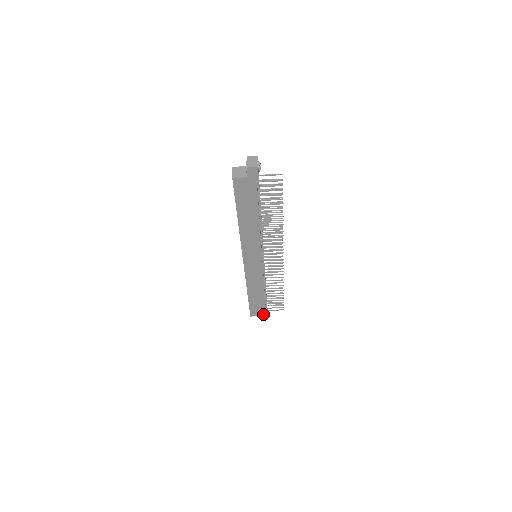
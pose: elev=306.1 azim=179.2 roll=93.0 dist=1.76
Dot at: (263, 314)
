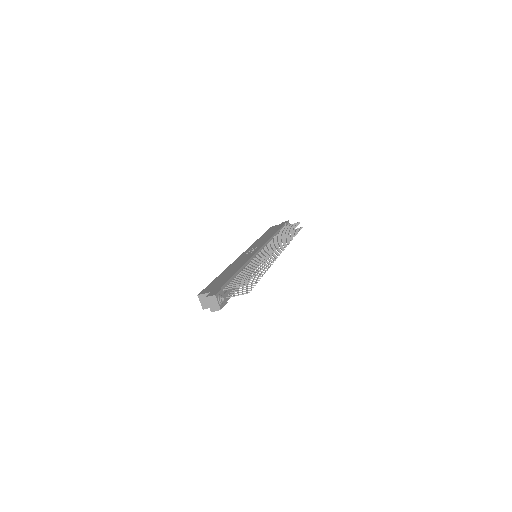
Dot at: occluded
